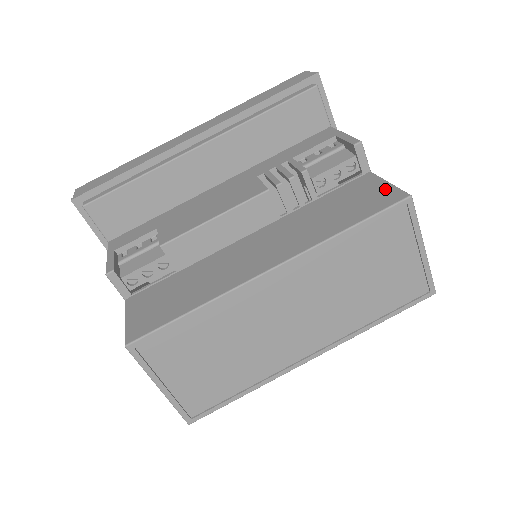
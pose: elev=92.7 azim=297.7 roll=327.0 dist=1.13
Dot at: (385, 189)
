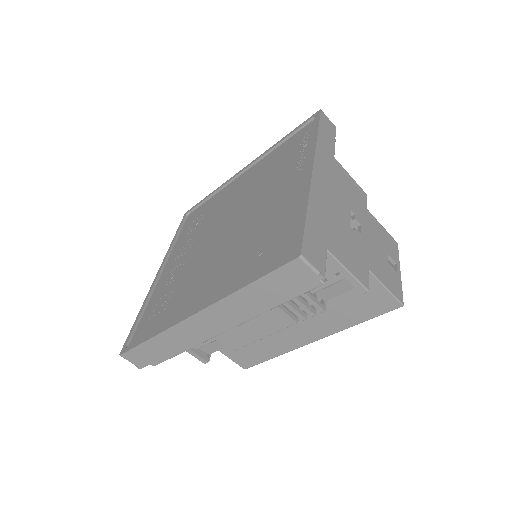
Dot at: (384, 296)
